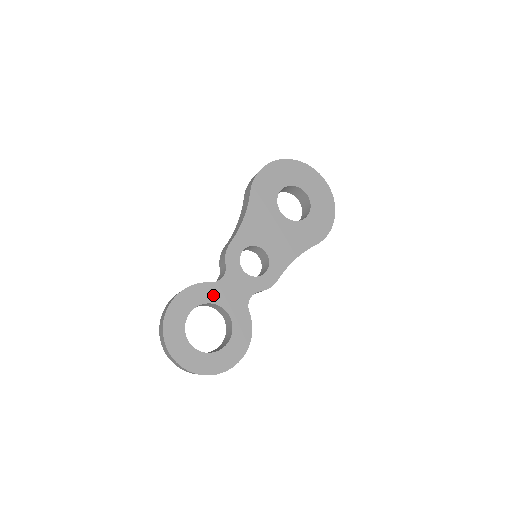
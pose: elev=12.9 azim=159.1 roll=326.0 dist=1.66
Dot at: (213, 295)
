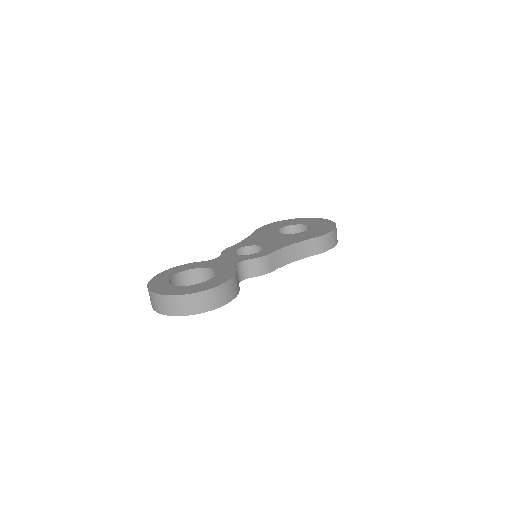
Dot at: (203, 265)
